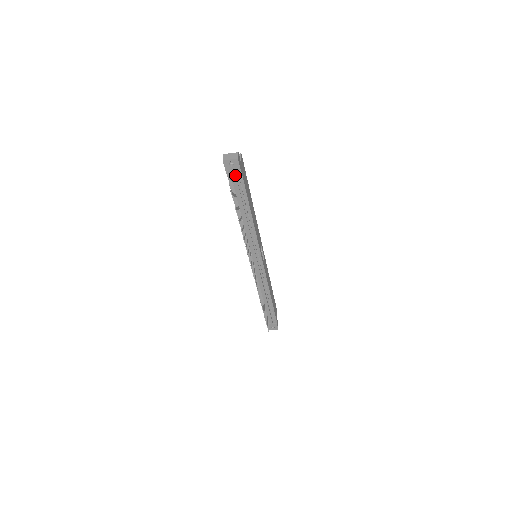
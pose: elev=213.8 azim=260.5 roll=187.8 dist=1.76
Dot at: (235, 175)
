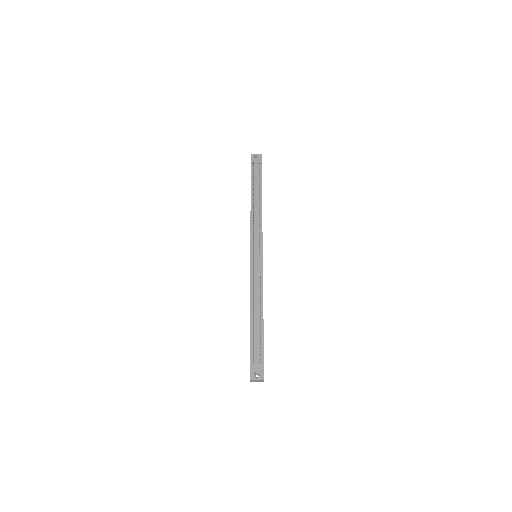
Dot at: (257, 165)
